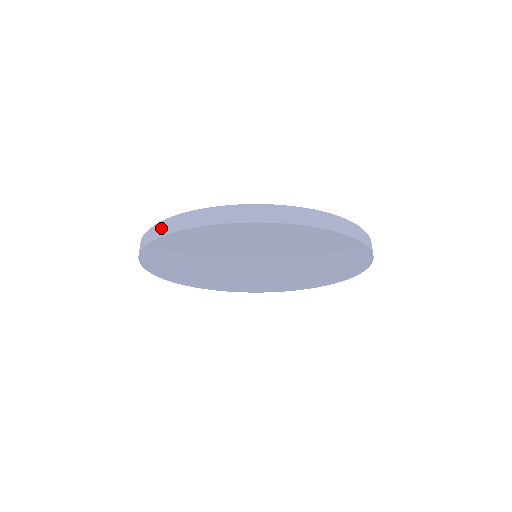
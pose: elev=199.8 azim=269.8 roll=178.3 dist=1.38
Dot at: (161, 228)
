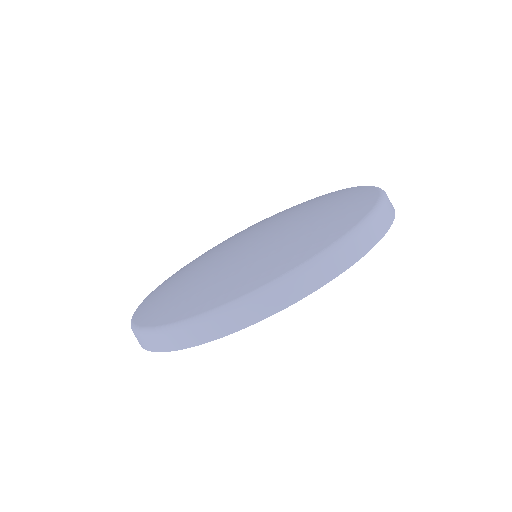
Dot at: occluded
